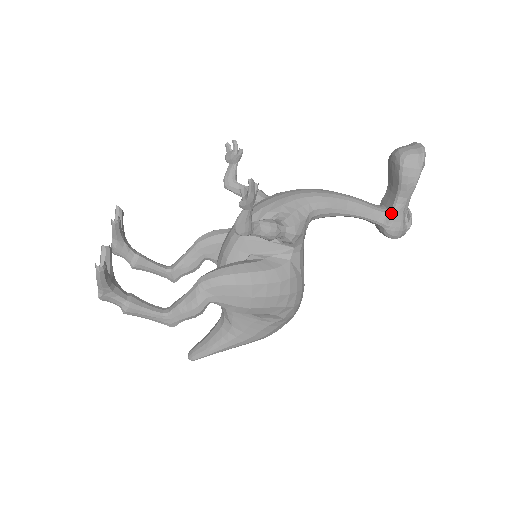
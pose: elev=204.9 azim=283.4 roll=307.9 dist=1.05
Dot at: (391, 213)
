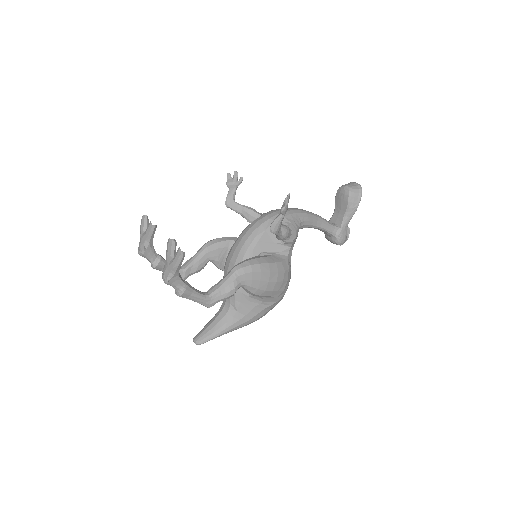
Dot at: (341, 227)
